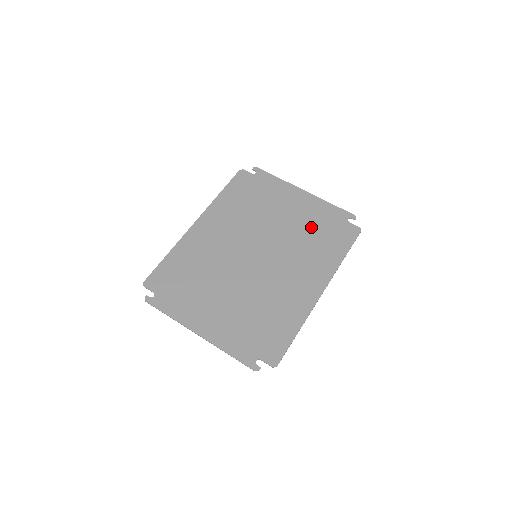
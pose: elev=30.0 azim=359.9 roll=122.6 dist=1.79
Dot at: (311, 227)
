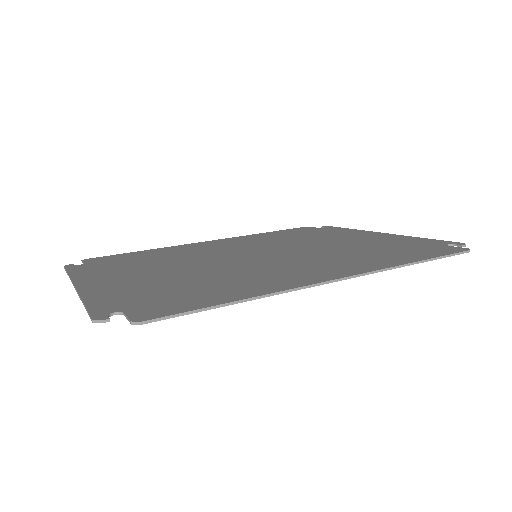
Dot at: (371, 246)
